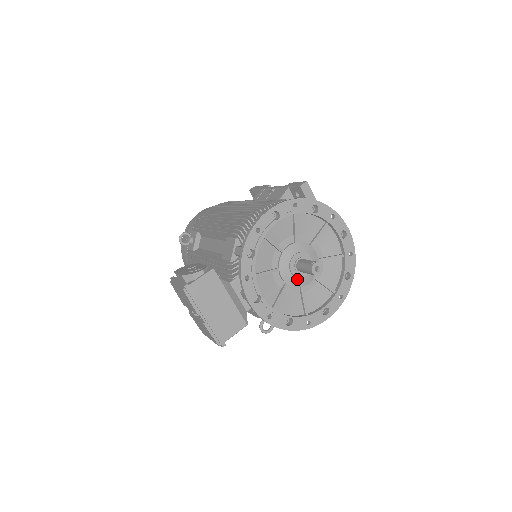
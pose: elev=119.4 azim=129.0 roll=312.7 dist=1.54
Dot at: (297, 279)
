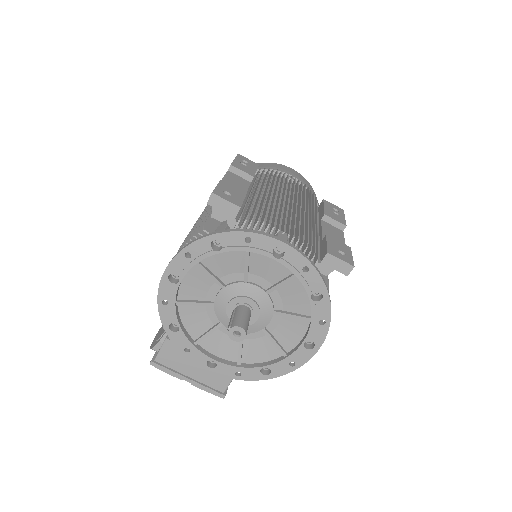
Dot at: (249, 325)
